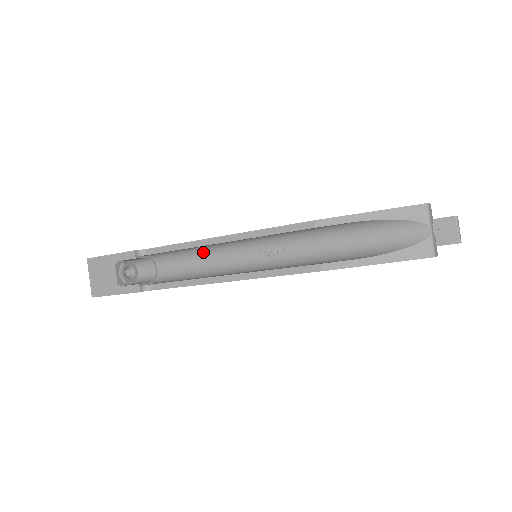
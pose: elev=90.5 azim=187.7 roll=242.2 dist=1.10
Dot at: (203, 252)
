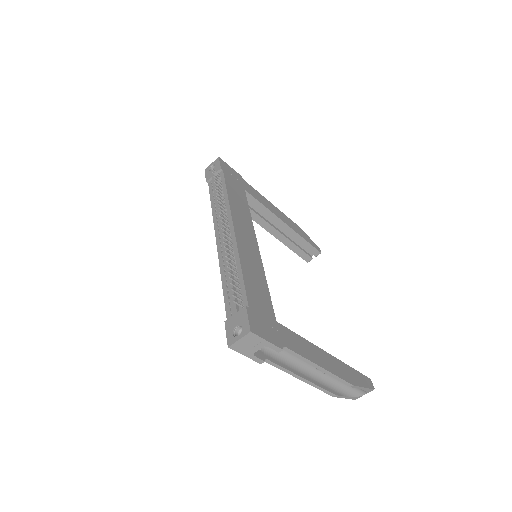
Dot at: occluded
